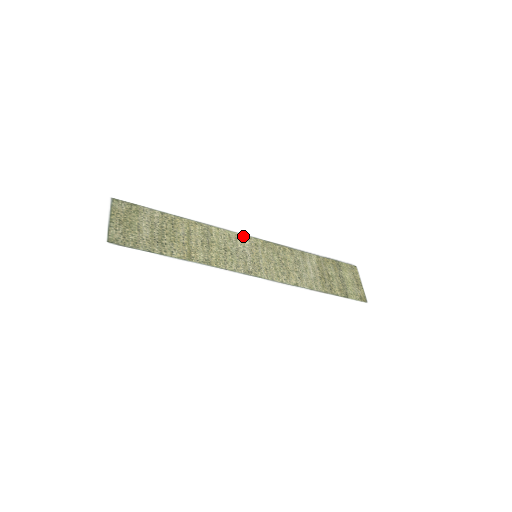
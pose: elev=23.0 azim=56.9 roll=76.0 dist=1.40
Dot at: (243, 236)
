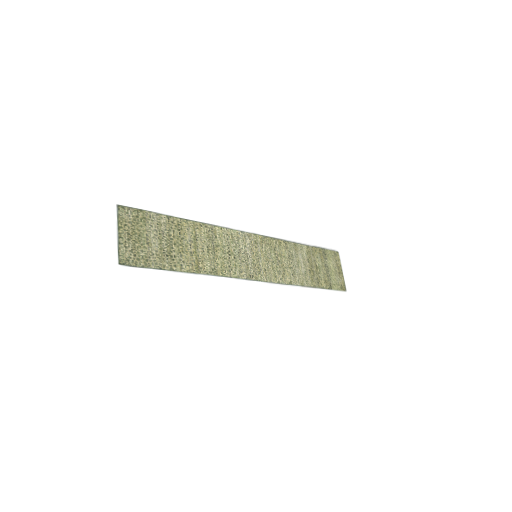
Dot at: (244, 234)
